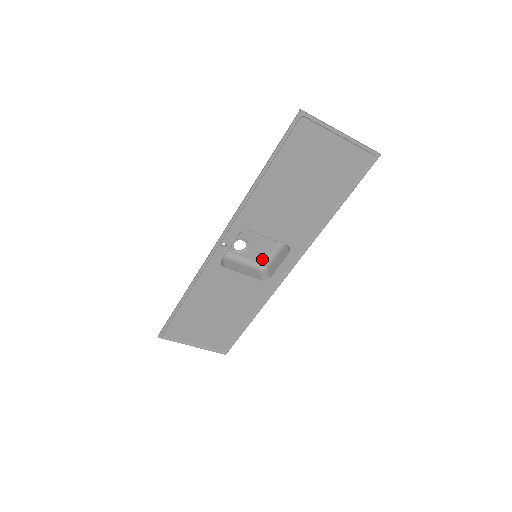
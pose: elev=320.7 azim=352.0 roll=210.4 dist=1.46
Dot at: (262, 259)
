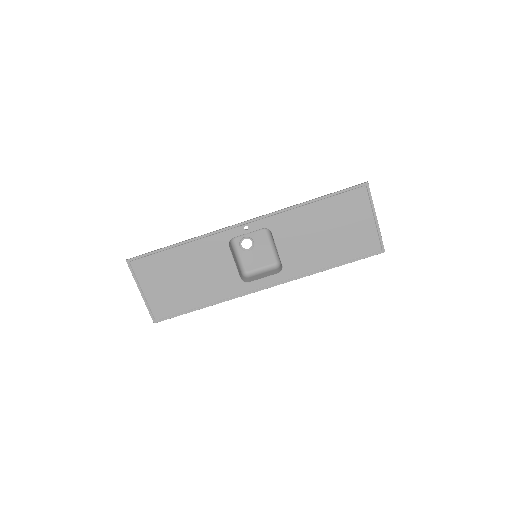
Dot at: (250, 268)
